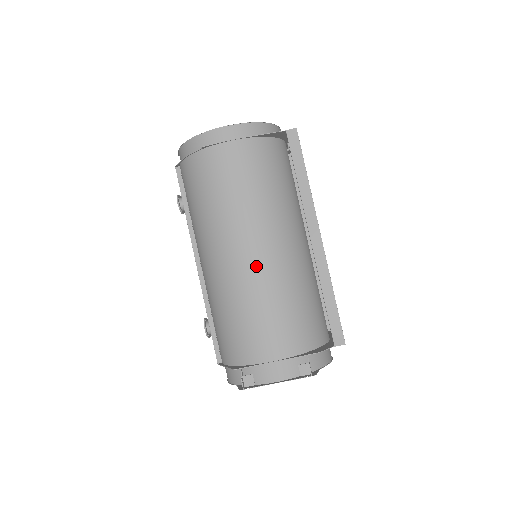
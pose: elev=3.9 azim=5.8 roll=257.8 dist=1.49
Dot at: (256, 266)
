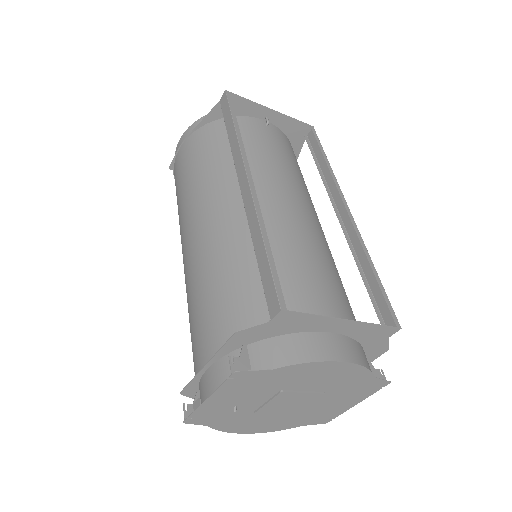
Dot at: (193, 251)
